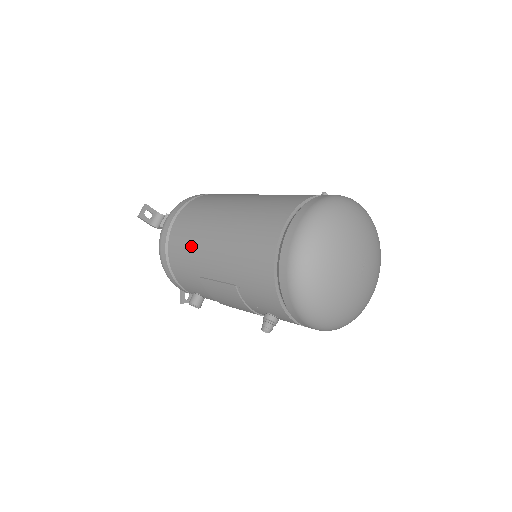
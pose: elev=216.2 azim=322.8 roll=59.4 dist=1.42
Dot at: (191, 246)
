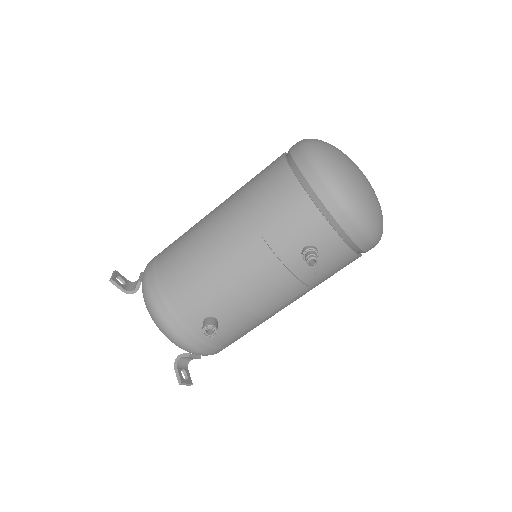
Dot at: (191, 250)
